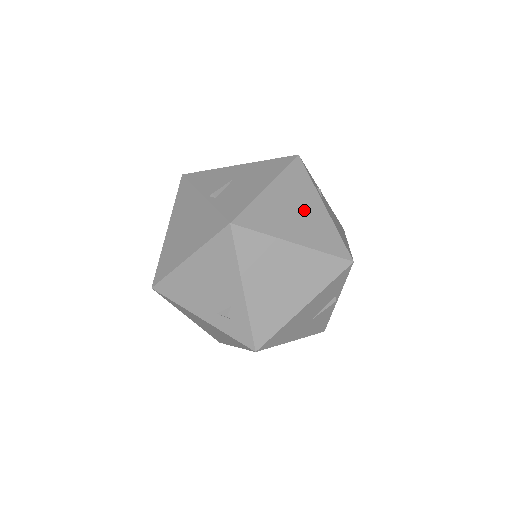
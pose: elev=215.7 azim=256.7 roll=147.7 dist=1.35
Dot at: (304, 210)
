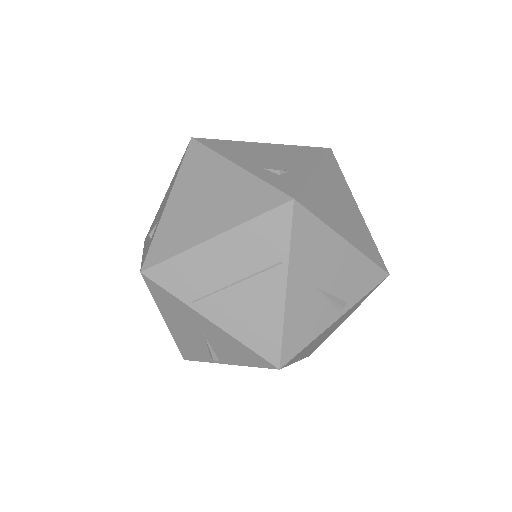
Dot at: occluded
